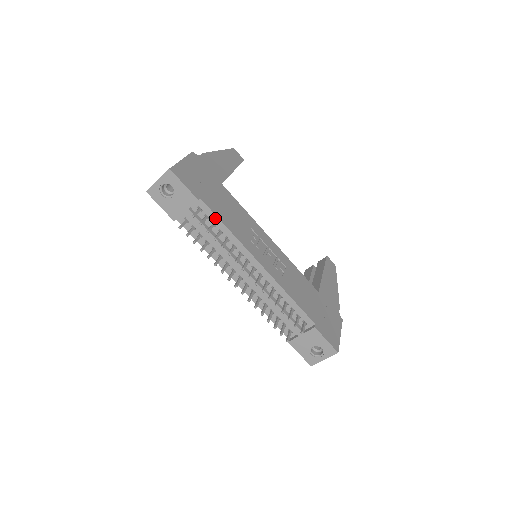
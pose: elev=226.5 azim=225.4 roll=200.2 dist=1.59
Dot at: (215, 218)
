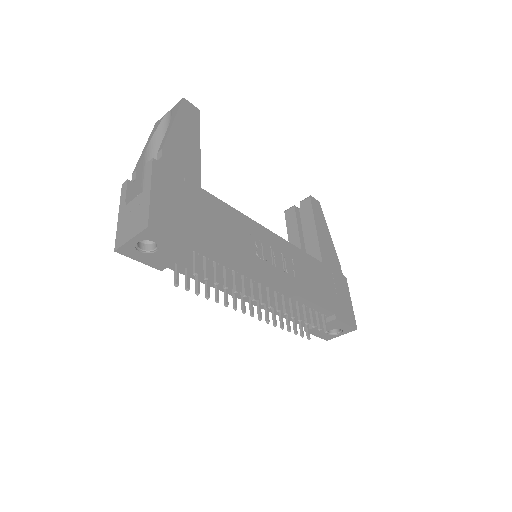
Dot at: (217, 258)
